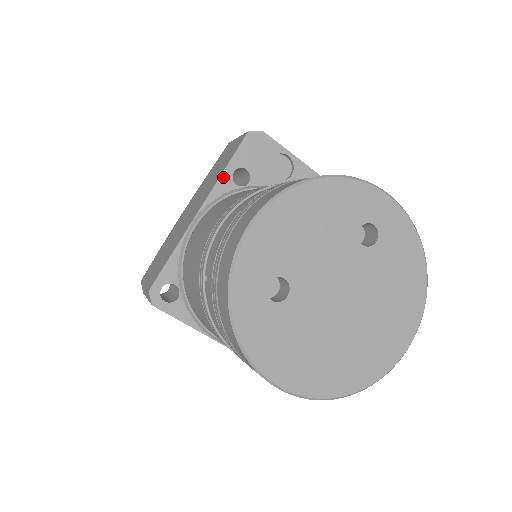
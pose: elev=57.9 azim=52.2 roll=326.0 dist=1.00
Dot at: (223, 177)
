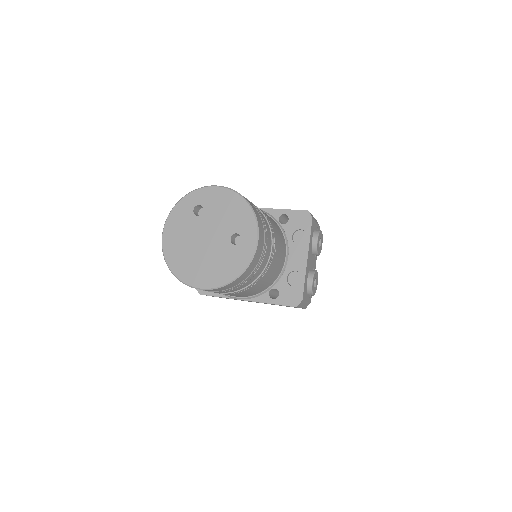
Dot at: (279, 210)
